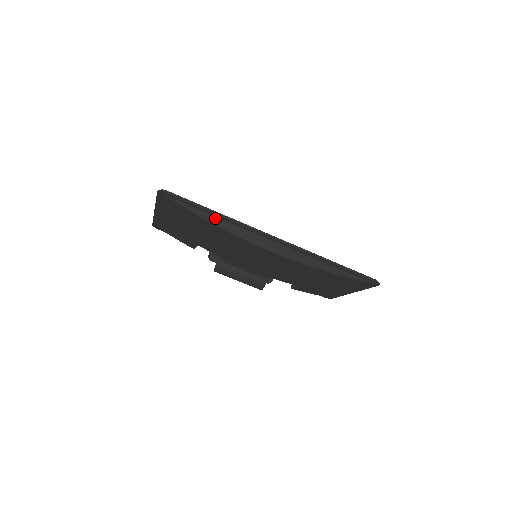
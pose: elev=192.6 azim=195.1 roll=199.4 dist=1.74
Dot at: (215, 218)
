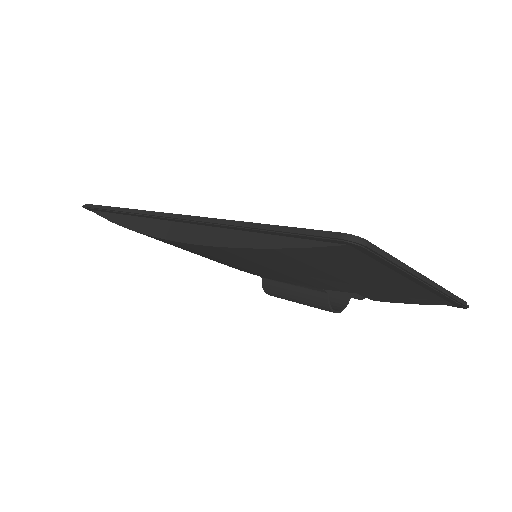
Dot at: (123, 217)
